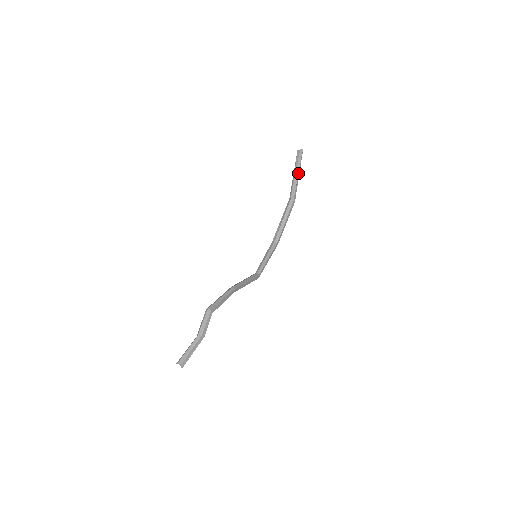
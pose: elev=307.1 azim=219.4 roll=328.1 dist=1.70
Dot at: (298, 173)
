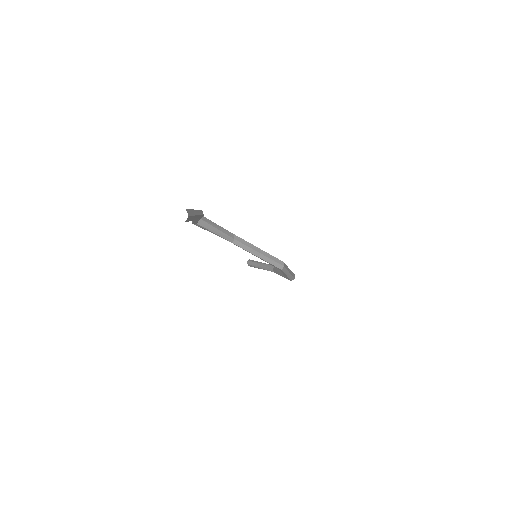
Dot at: (261, 263)
